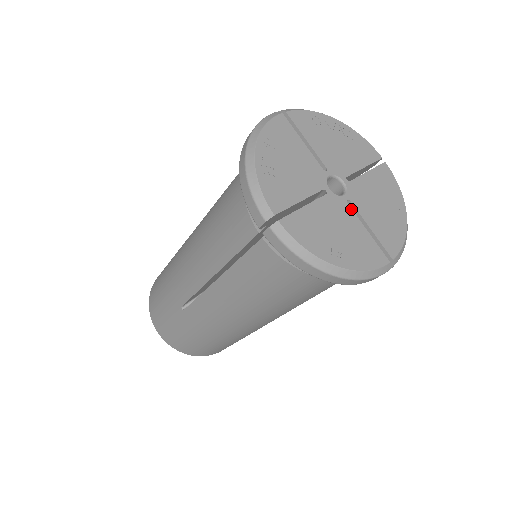
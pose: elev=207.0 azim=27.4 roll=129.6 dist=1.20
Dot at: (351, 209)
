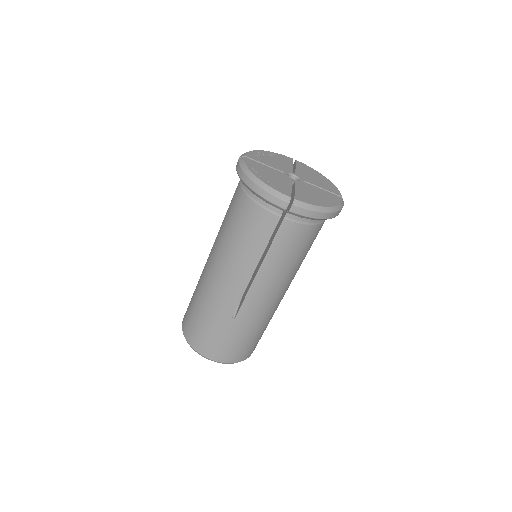
Dot at: (308, 184)
